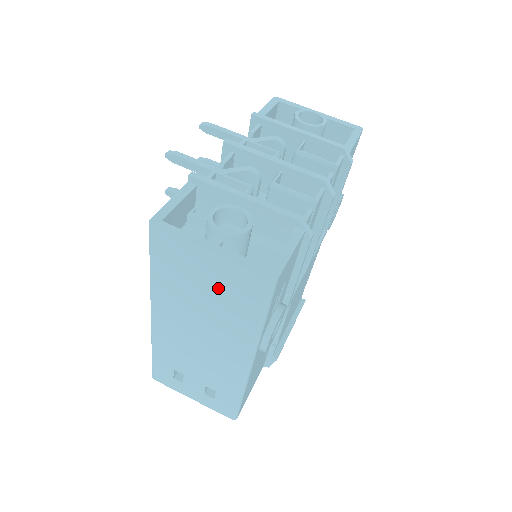
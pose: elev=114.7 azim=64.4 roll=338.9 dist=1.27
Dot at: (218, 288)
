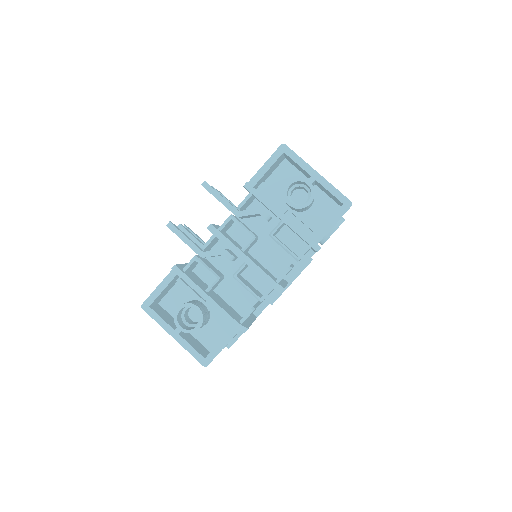
Dot at: occluded
